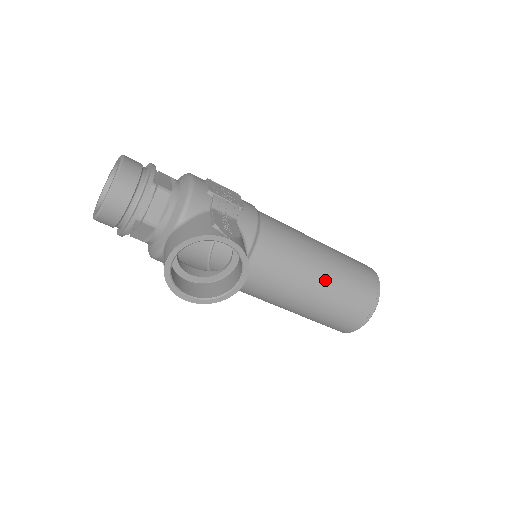
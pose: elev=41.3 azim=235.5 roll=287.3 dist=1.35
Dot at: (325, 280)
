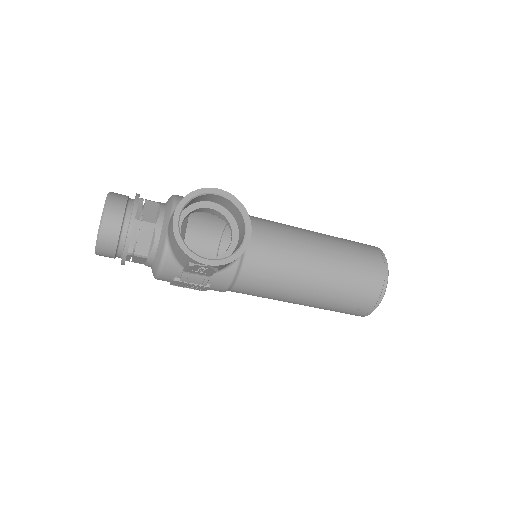
Dot at: (325, 242)
